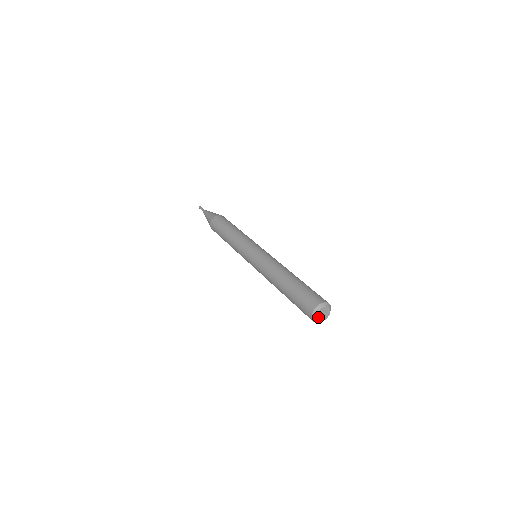
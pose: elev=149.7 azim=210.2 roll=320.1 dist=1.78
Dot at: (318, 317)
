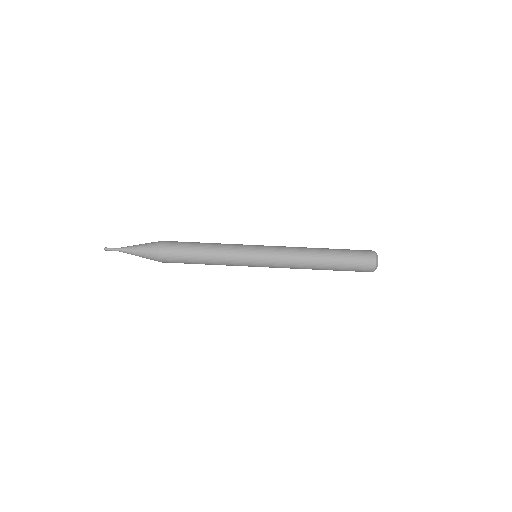
Dot at: (376, 266)
